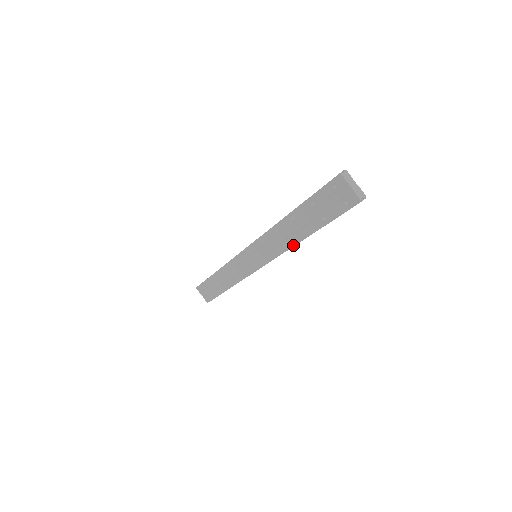
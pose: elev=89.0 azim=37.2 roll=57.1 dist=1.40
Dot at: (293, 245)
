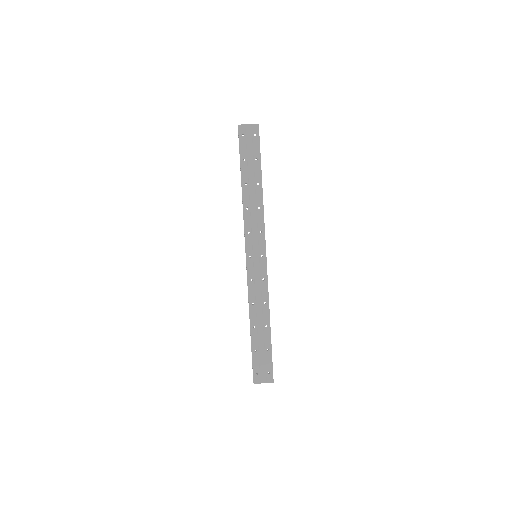
Dot at: (262, 202)
